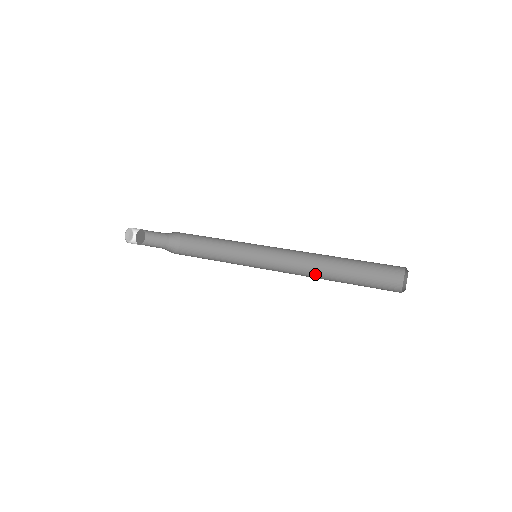
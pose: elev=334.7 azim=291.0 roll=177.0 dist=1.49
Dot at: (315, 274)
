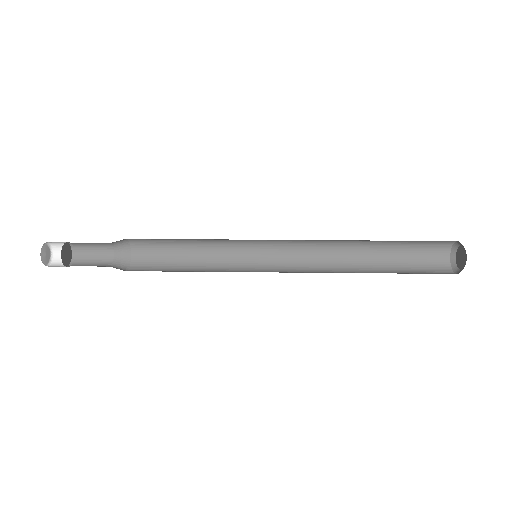
Dot at: (339, 265)
